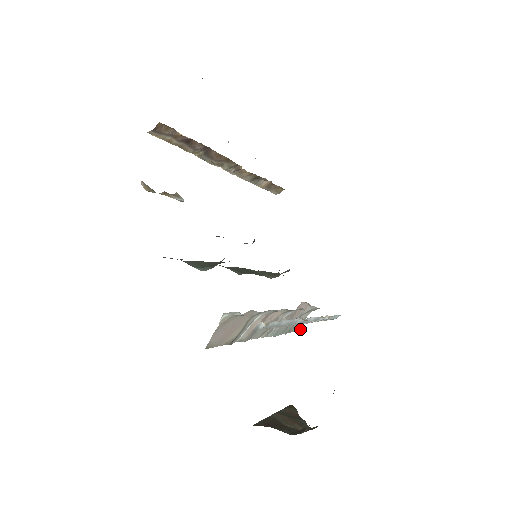
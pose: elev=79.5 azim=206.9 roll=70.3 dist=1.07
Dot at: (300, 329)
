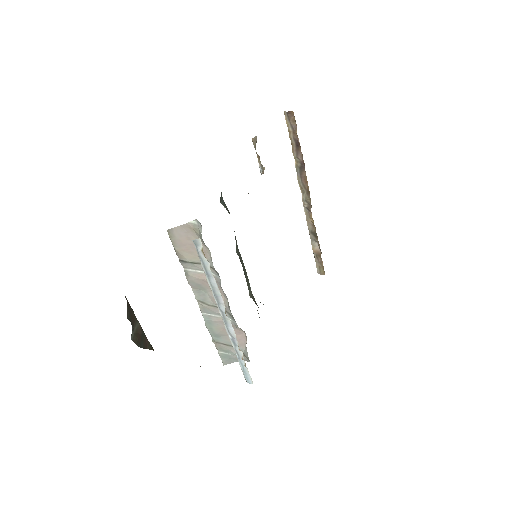
Dot at: (225, 364)
